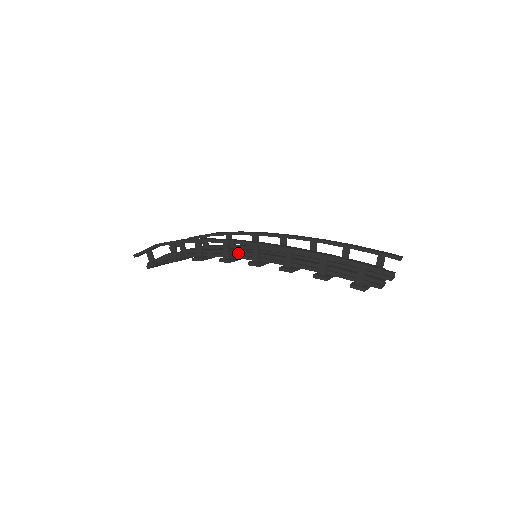
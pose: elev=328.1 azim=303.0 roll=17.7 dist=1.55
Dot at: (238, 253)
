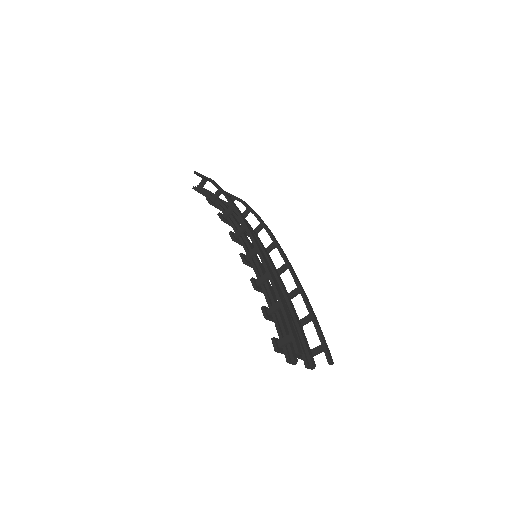
Dot at: (246, 241)
